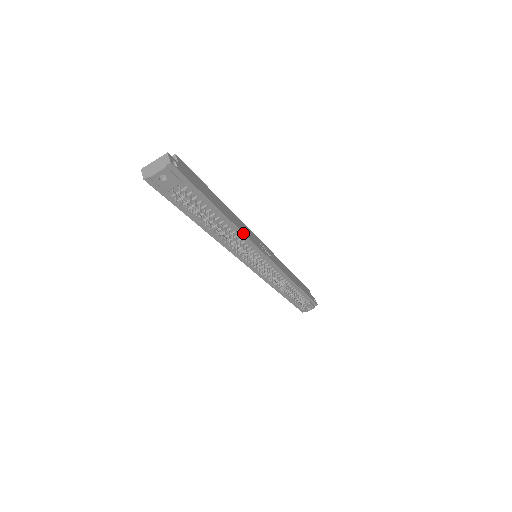
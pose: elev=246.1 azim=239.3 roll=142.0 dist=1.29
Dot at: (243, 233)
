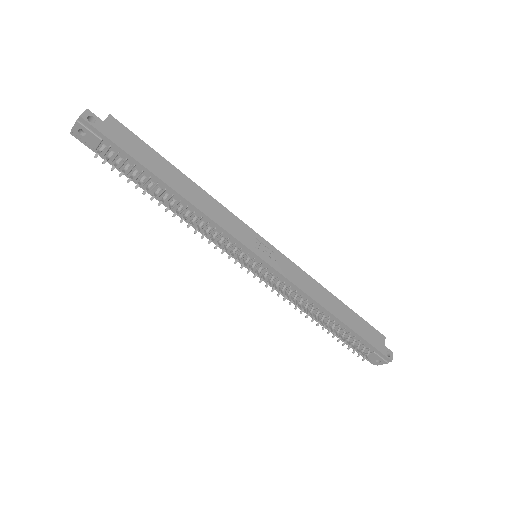
Dot at: (207, 216)
